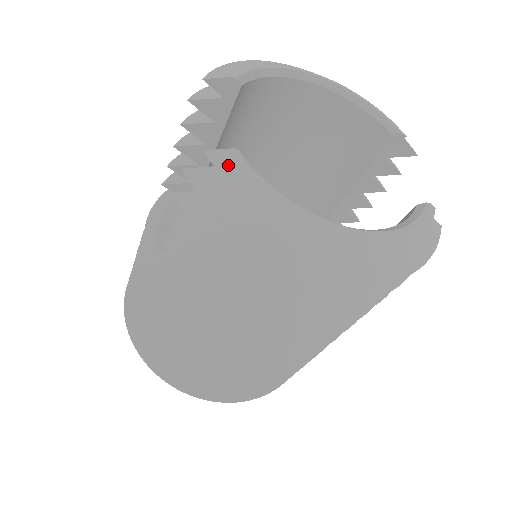
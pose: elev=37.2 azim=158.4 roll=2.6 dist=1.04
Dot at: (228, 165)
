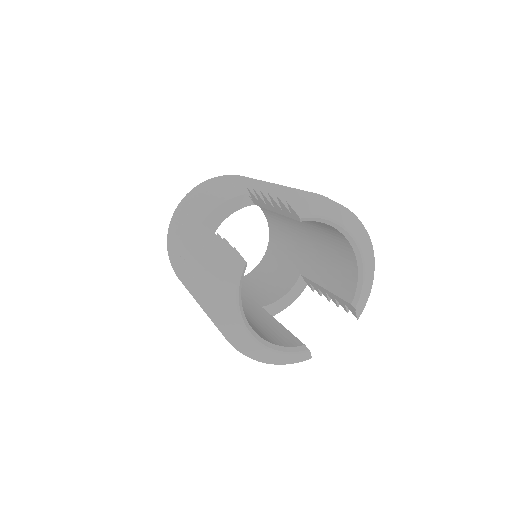
Dot at: (234, 264)
